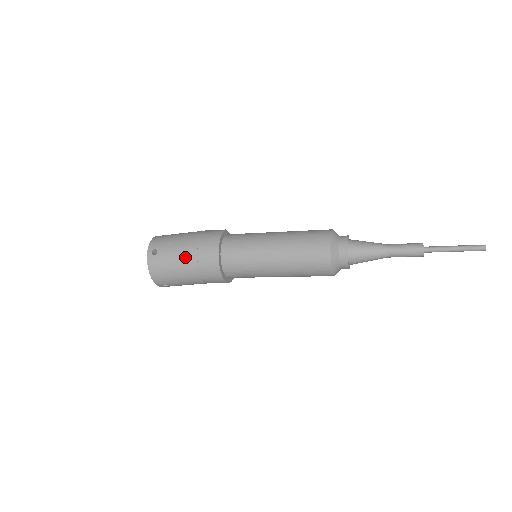
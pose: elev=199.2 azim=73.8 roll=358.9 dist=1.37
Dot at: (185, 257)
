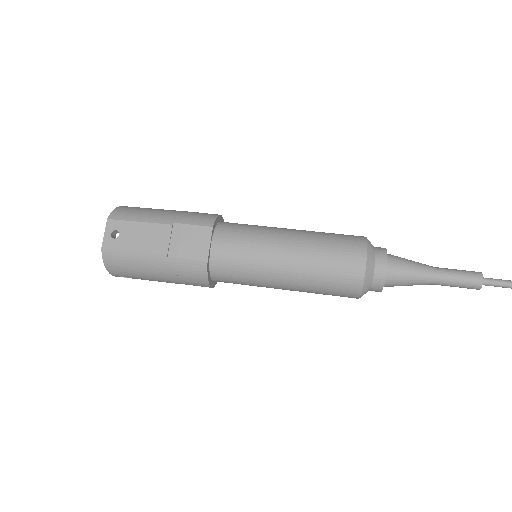
Dot at: occluded
